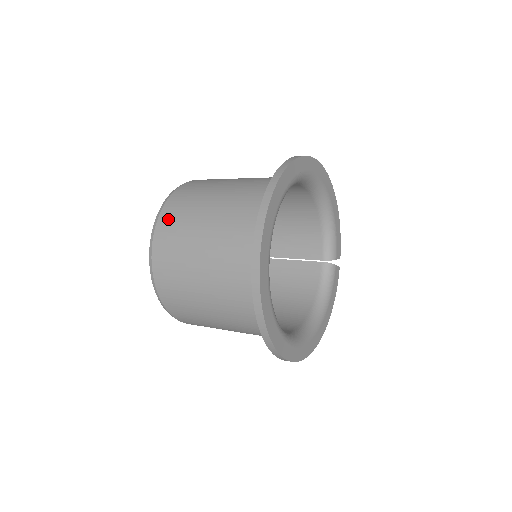
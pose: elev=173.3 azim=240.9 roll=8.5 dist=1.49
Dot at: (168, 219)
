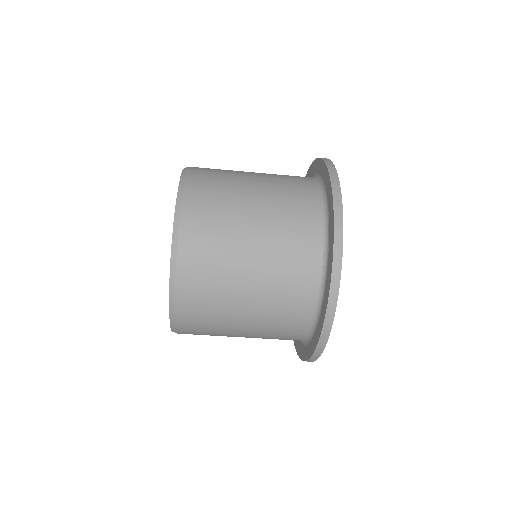
Dot at: occluded
